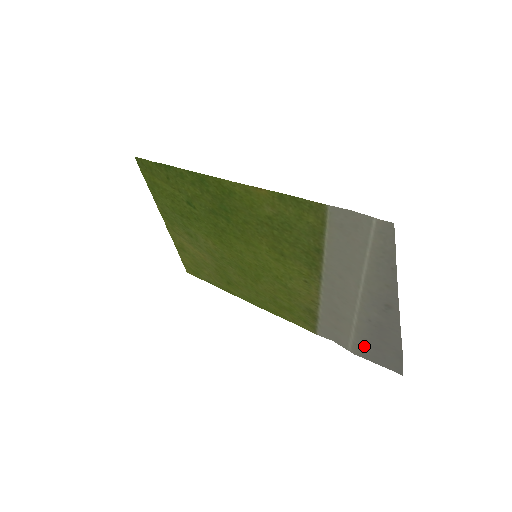
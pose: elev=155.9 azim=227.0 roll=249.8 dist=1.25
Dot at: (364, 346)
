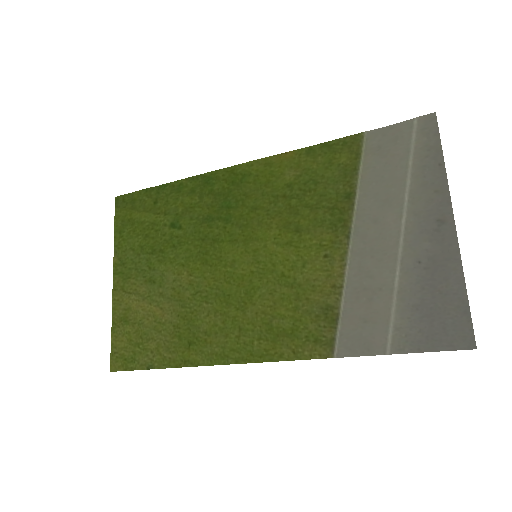
Dot at: (412, 323)
